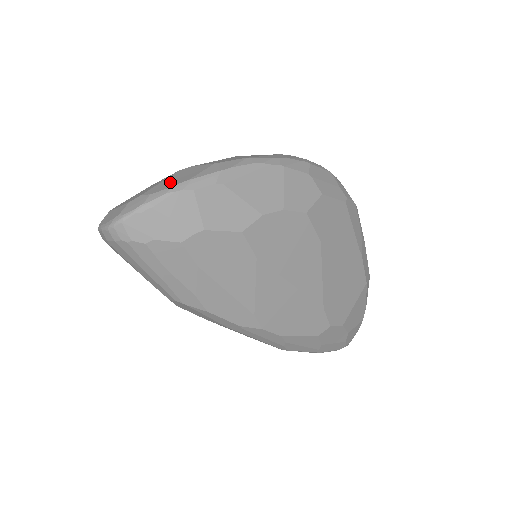
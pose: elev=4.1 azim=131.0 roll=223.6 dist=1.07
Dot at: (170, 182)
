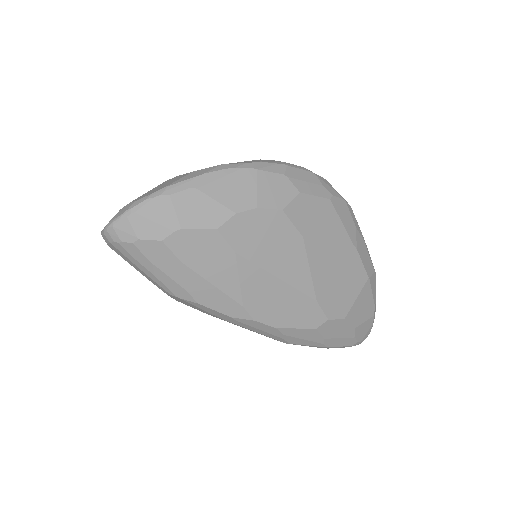
Dot at: (153, 190)
